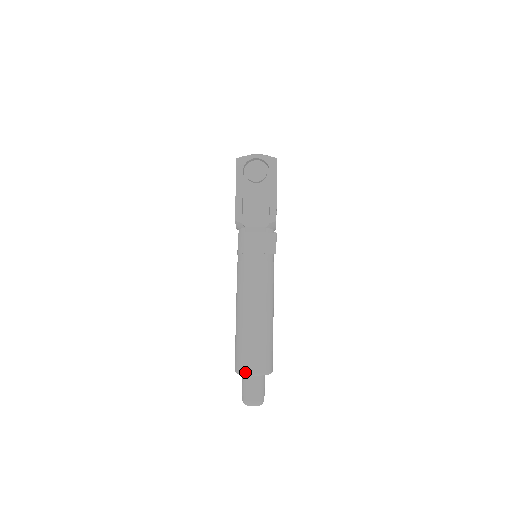
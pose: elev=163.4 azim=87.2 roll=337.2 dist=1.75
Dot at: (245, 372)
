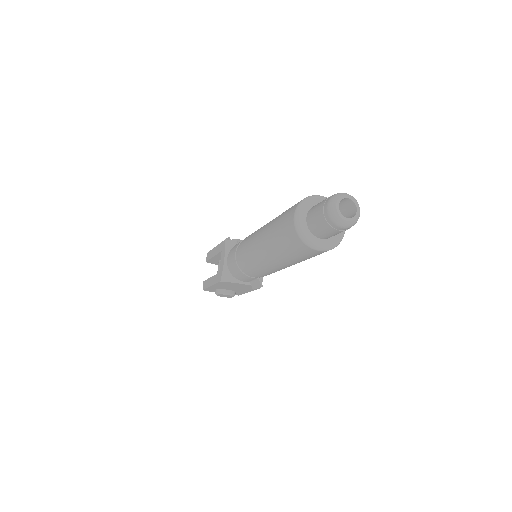
Dot at: (311, 196)
